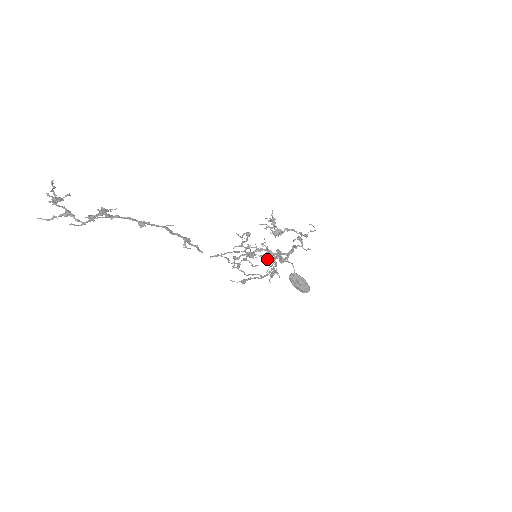
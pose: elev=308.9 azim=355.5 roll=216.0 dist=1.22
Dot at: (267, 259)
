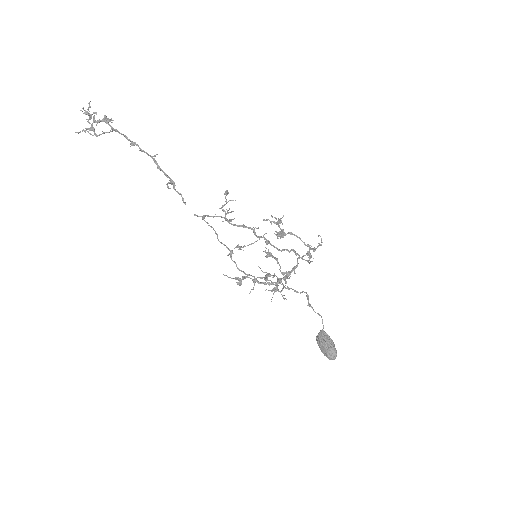
Dot at: (279, 281)
